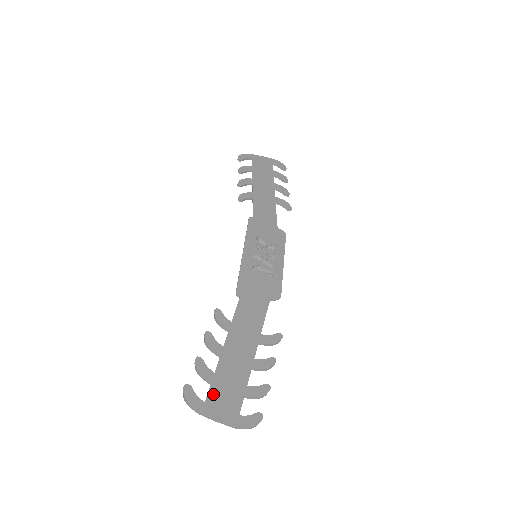
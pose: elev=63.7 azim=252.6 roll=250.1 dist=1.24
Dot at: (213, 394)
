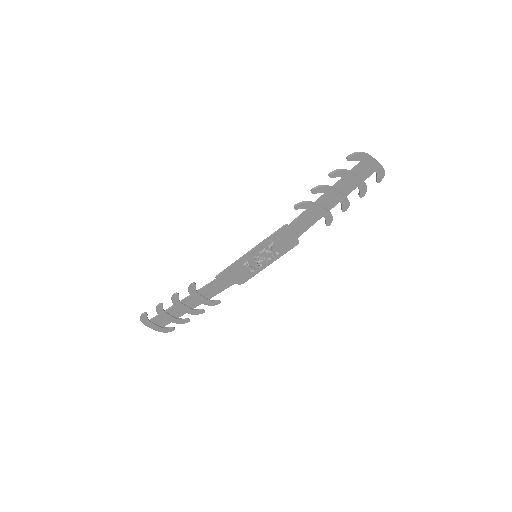
Dot at: (157, 318)
